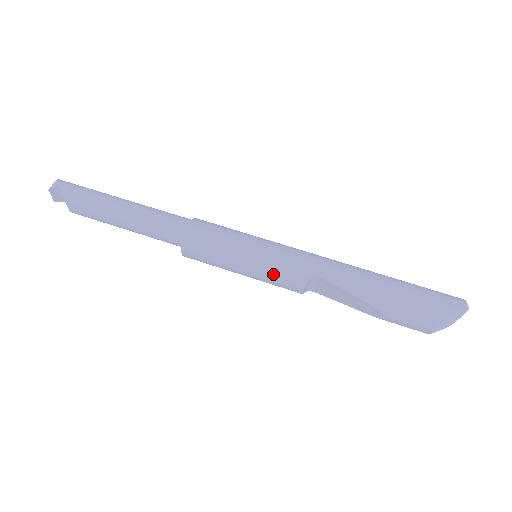
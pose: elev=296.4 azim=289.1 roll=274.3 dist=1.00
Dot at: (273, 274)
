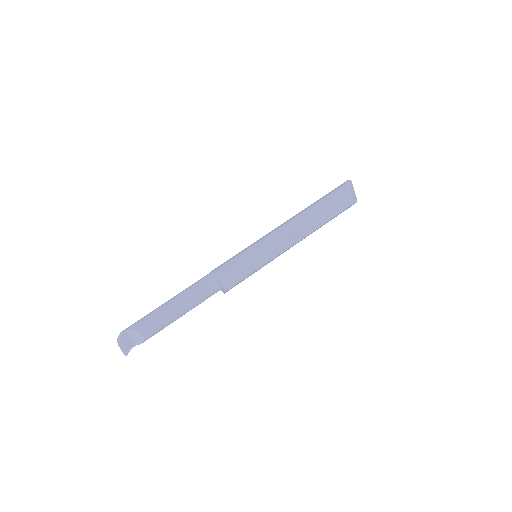
Dot at: (272, 247)
